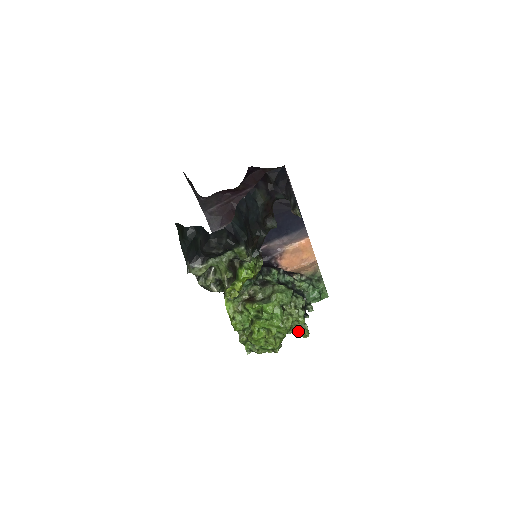
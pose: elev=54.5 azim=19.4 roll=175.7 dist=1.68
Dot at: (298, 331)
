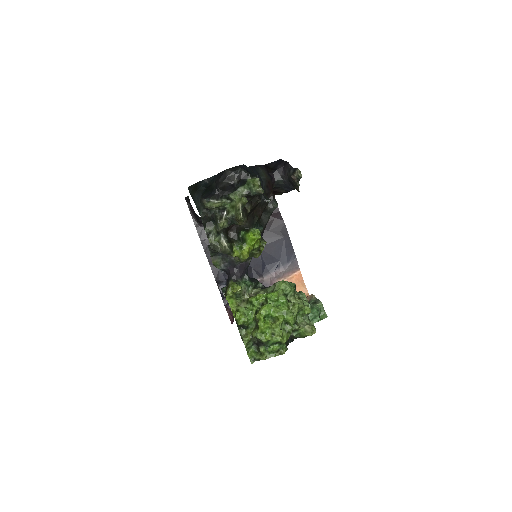
Dot at: (304, 327)
